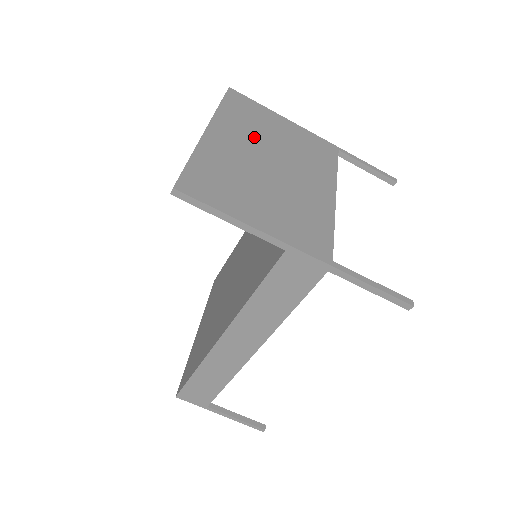
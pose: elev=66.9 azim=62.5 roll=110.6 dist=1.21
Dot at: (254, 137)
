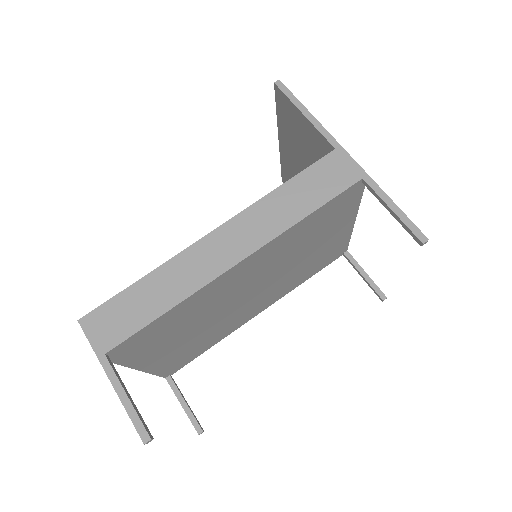
Dot at: occluded
